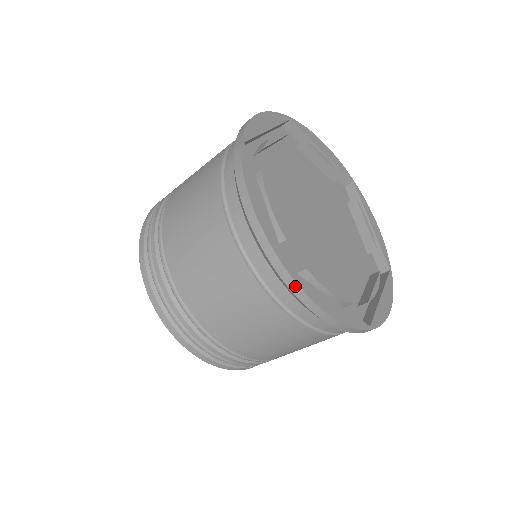
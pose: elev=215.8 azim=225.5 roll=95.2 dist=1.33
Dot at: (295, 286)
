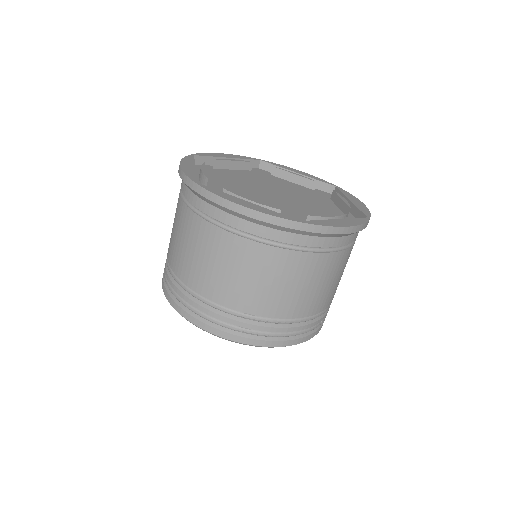
Dot at: (315, 227)
